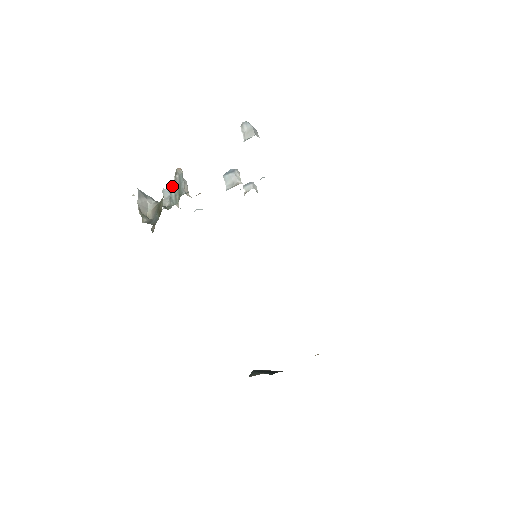
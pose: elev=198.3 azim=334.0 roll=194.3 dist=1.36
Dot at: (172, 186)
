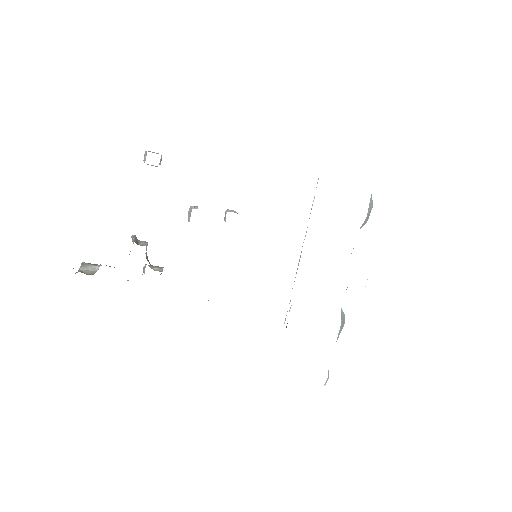
Dot at: occluded
